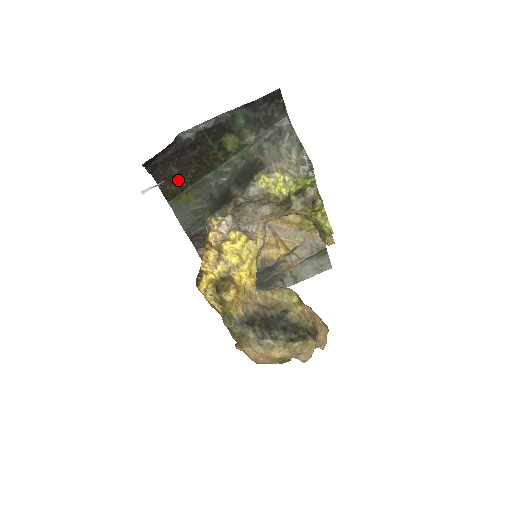
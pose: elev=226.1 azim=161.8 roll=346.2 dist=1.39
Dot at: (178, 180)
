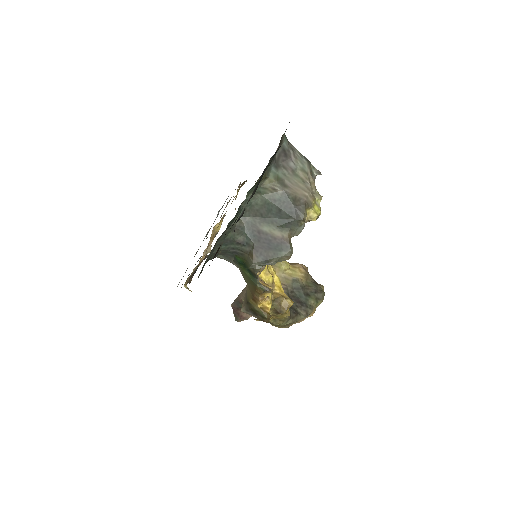
Dot at: occluded
